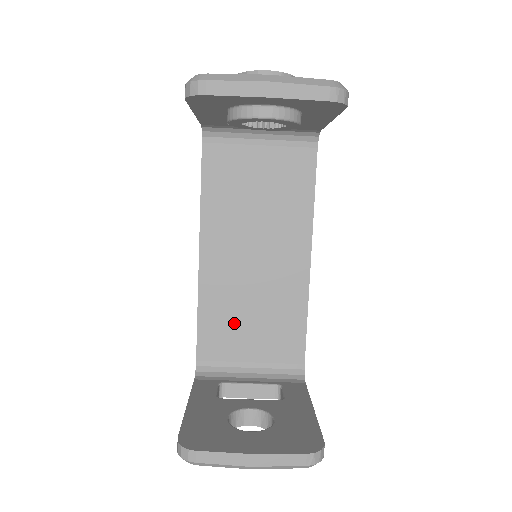
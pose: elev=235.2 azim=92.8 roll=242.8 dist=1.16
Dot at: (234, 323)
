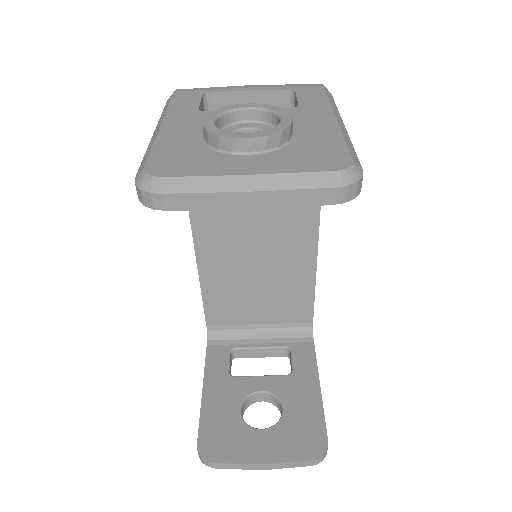
Dot at: (240, 296)
